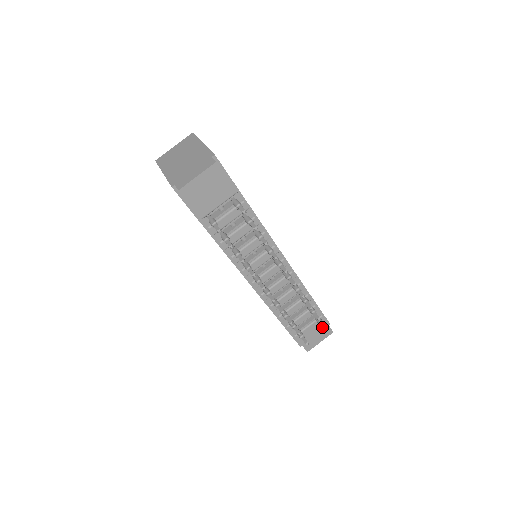
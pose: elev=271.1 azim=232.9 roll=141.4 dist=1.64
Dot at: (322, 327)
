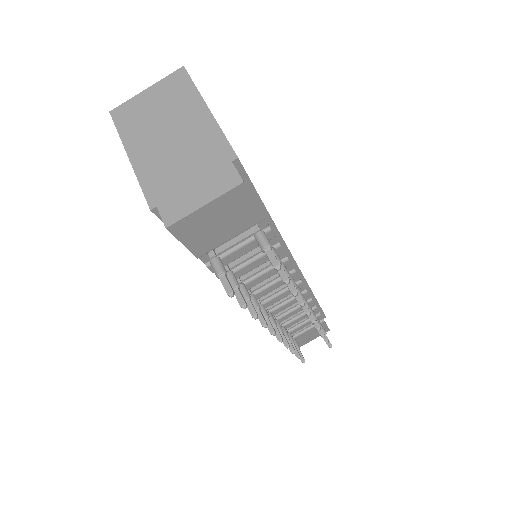
Dot at: occluded
